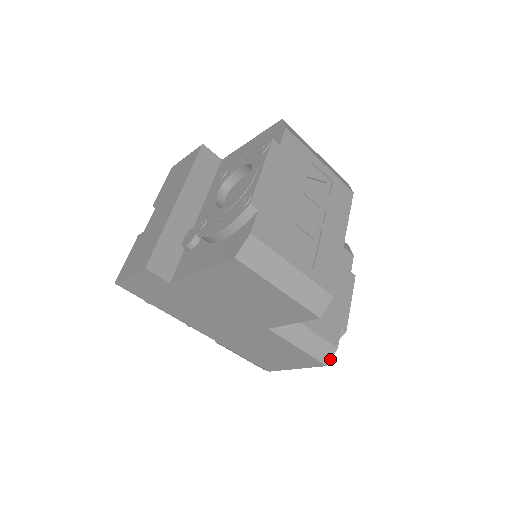
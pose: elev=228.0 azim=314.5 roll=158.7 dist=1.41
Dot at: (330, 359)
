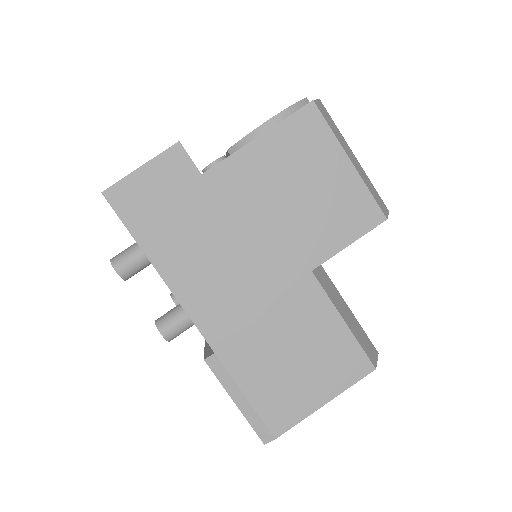
Dot at: (376, 362)
